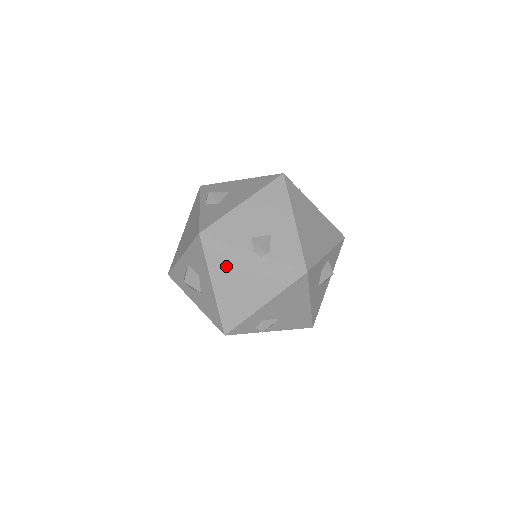
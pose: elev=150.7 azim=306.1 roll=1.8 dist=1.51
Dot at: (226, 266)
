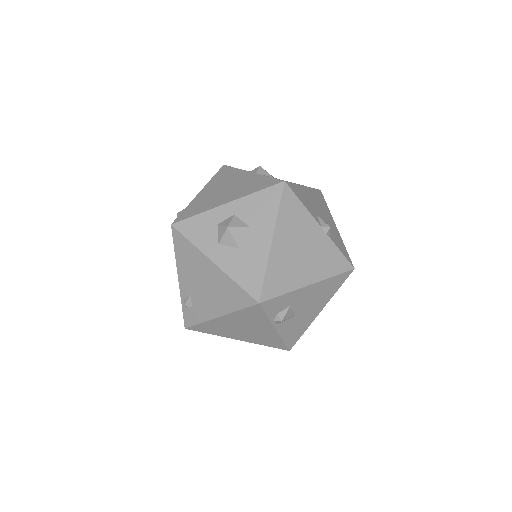
Dot at: (294, 227)
